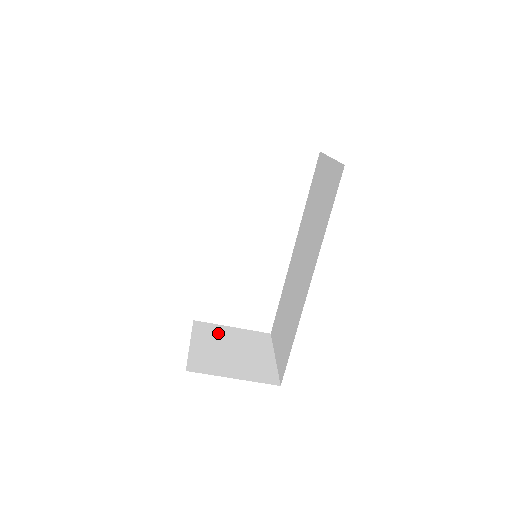
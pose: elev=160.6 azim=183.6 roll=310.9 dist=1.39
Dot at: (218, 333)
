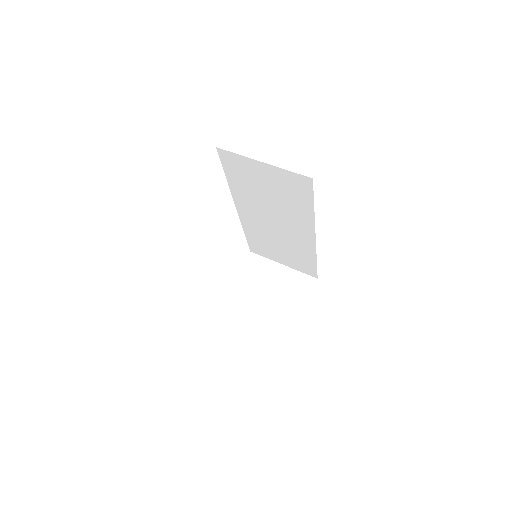
Dot at: (242, 295)
